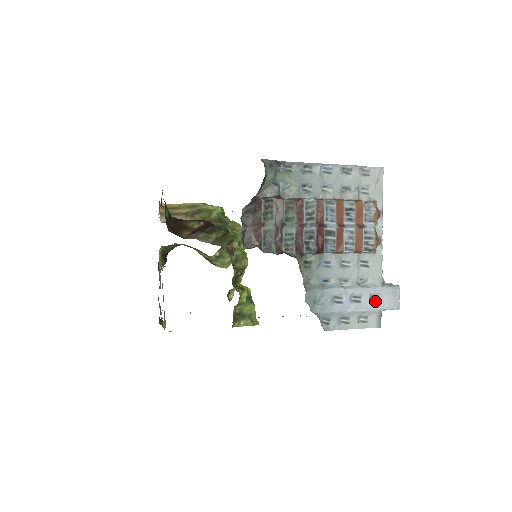
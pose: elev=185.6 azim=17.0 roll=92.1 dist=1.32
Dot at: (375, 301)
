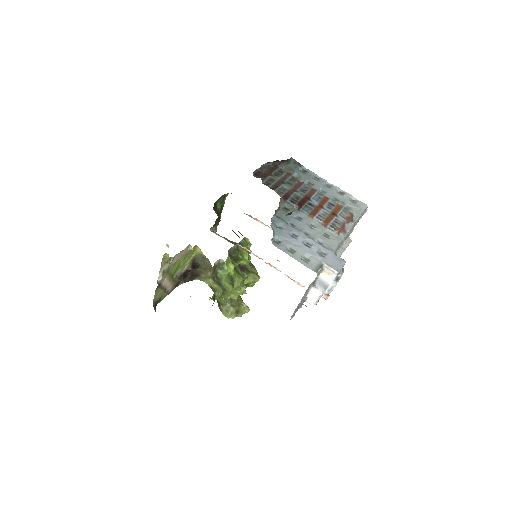
Dot at: (322, 256)
